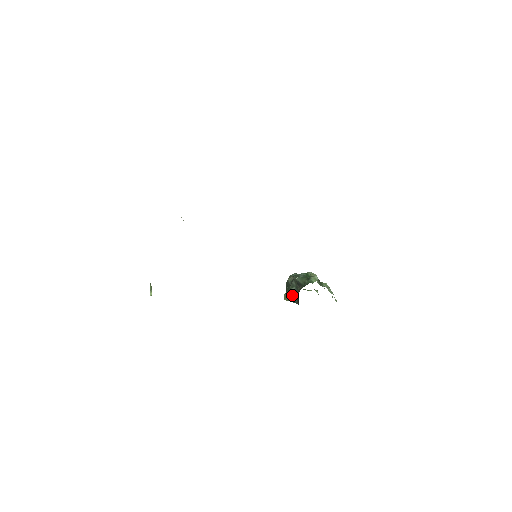
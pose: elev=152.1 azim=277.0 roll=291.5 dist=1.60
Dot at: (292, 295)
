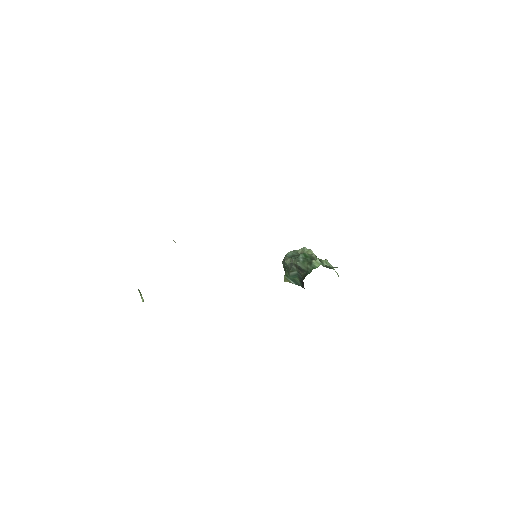
Dot at: (294, 278)
